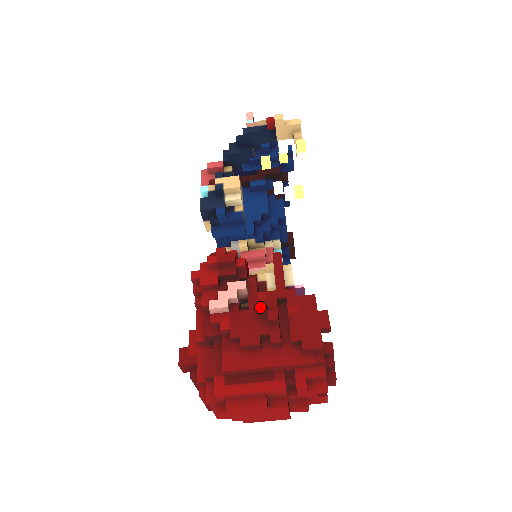
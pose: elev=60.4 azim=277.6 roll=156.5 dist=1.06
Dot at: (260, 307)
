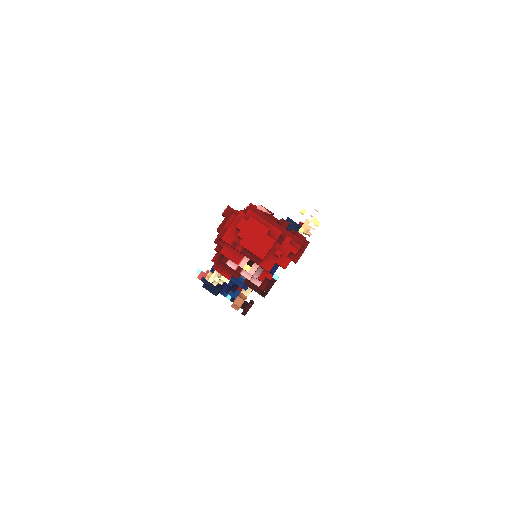
Dot at: (282, 219)
